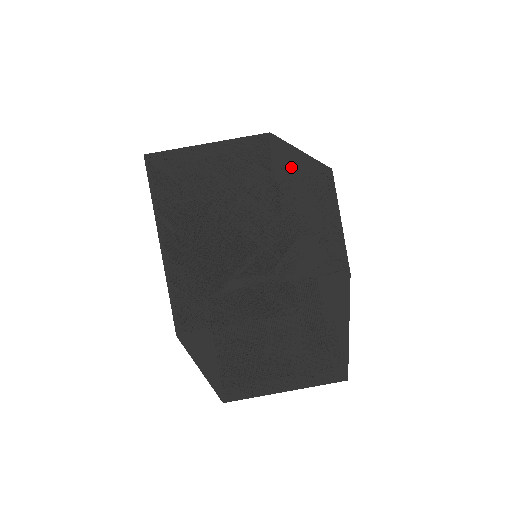
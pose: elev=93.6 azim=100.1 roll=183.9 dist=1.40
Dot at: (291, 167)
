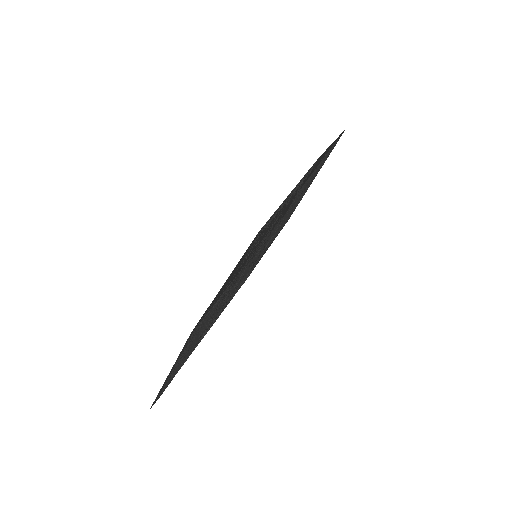
Dot at: (229, 281)
